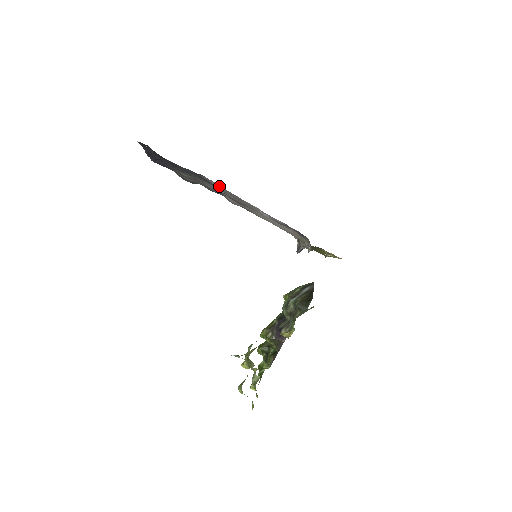
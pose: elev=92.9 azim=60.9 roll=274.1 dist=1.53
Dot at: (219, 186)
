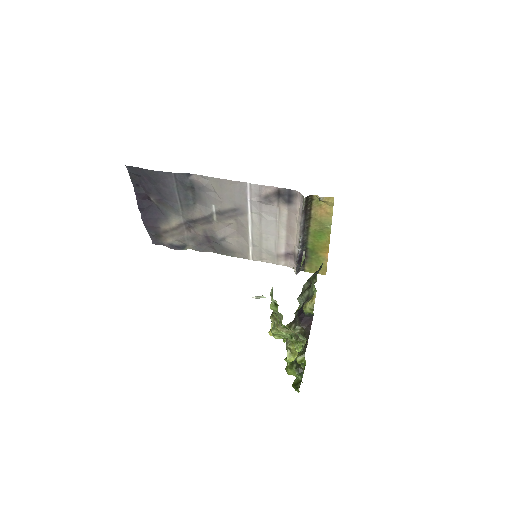
Dot at: (207, 181)
